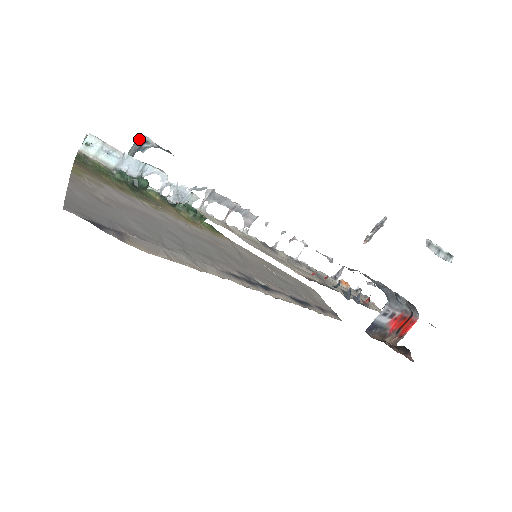
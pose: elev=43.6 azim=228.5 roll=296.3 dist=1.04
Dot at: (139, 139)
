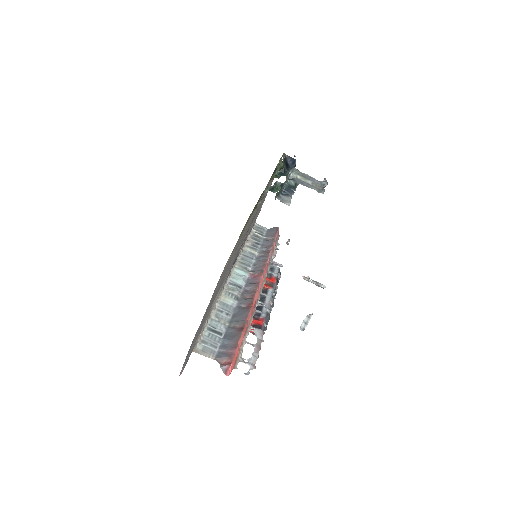
Dot at: (319, 188)
